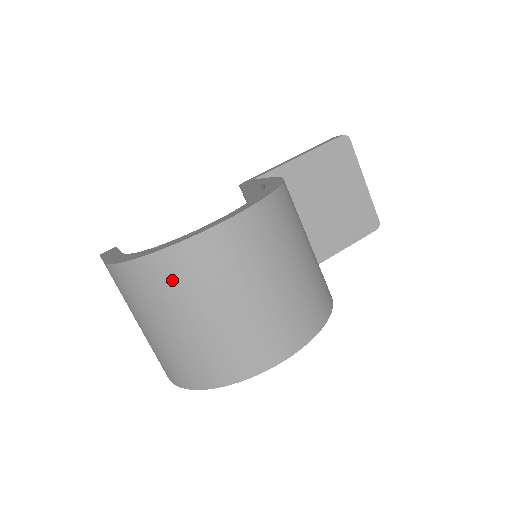
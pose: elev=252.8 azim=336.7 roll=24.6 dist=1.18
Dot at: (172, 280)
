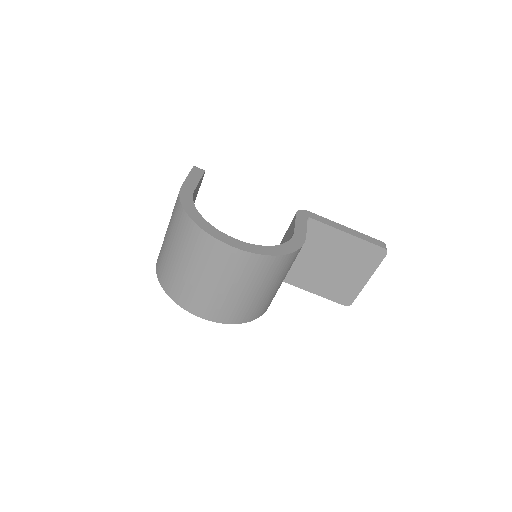
Dot at: (190, 239)
